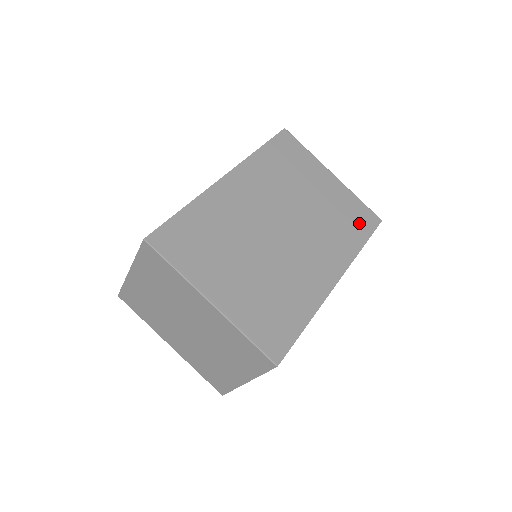
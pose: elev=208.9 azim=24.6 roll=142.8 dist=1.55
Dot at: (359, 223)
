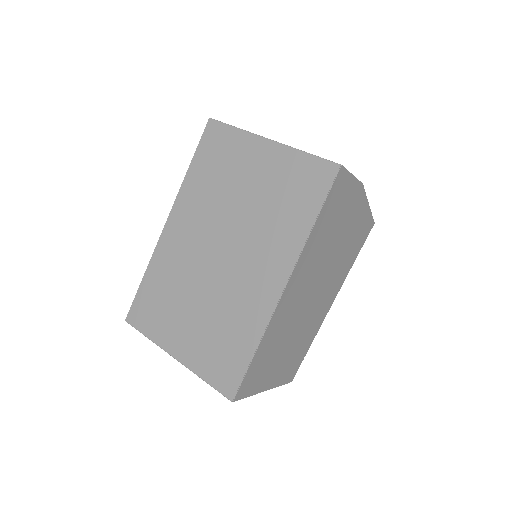
Dot at: (307, 191)
